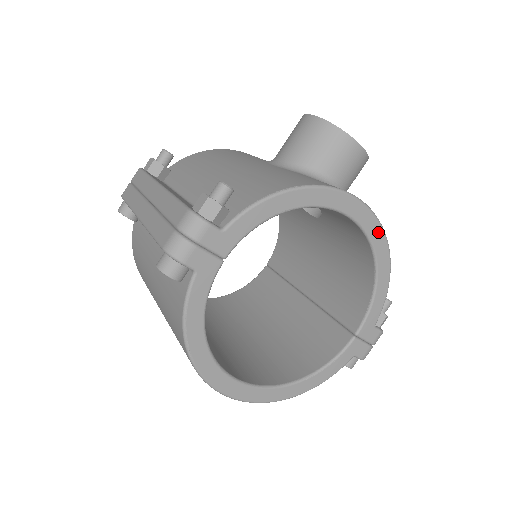
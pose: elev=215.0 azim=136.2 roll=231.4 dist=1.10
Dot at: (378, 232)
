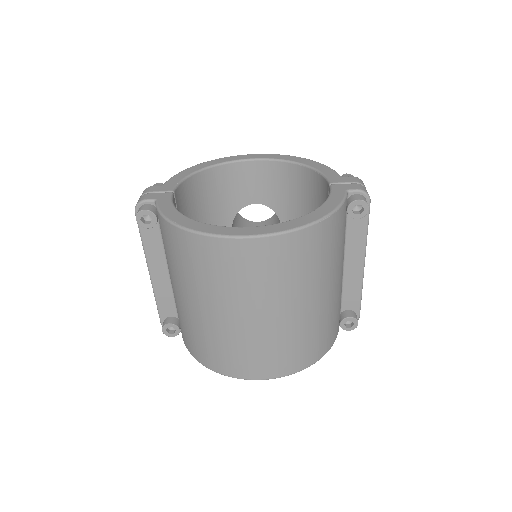
Dot at: (277, 156)
